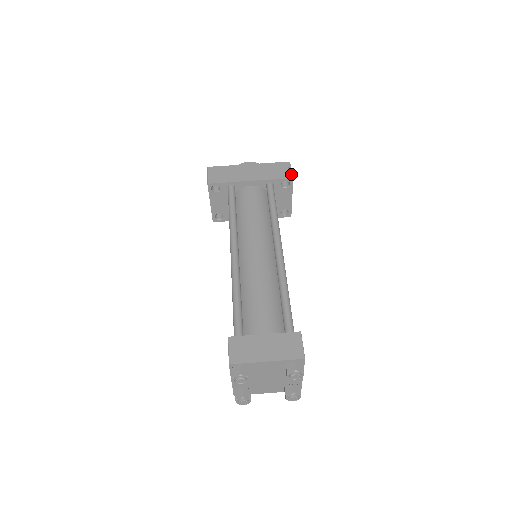
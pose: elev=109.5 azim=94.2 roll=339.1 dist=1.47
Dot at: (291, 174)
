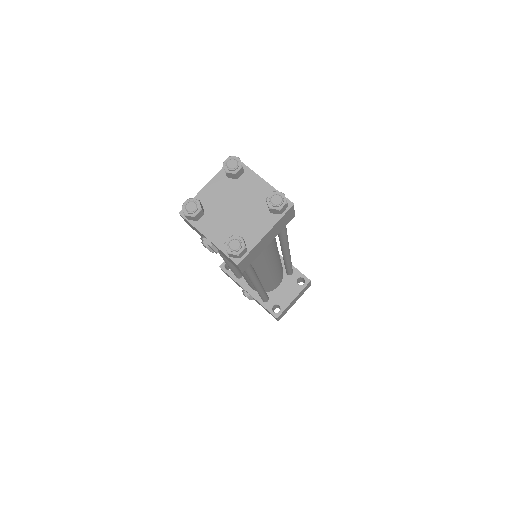
Dot at: (310, 281)
